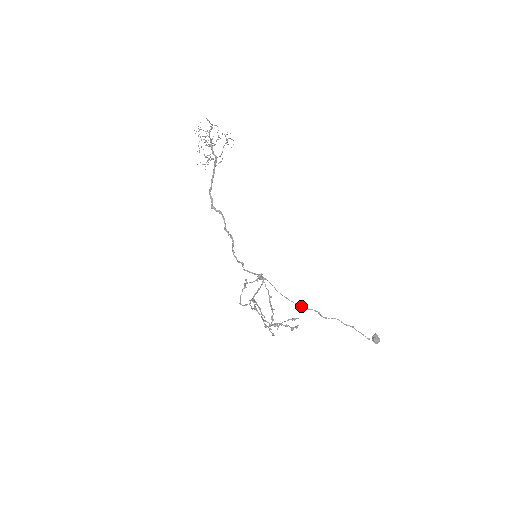
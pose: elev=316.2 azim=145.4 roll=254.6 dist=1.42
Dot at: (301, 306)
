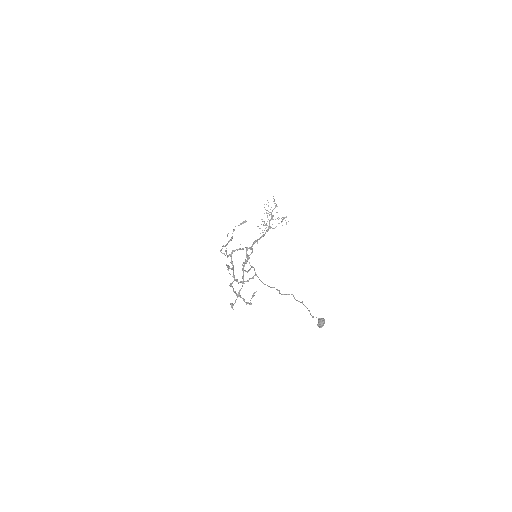
Dot at: occluded
